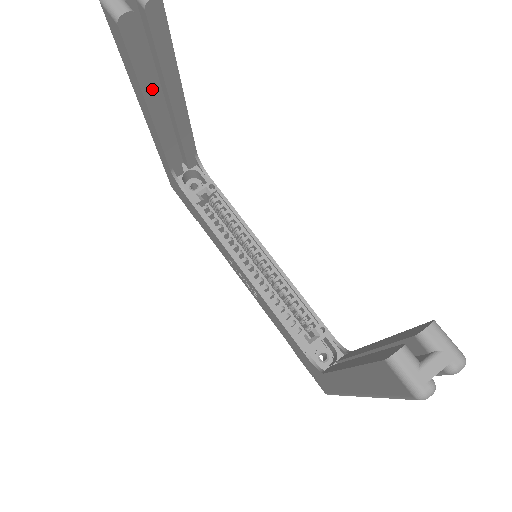
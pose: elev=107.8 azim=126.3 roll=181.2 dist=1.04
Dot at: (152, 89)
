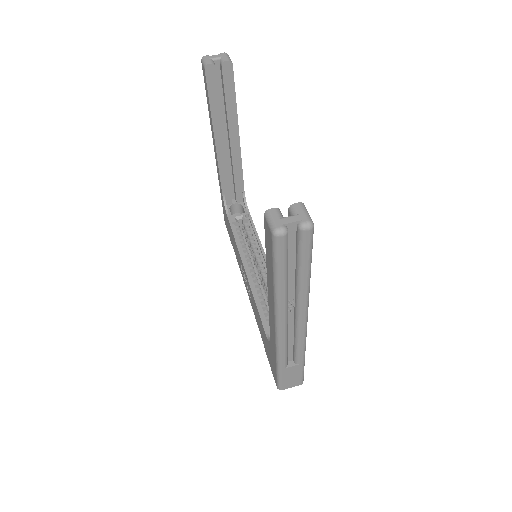
Dot at: (219, 120)
